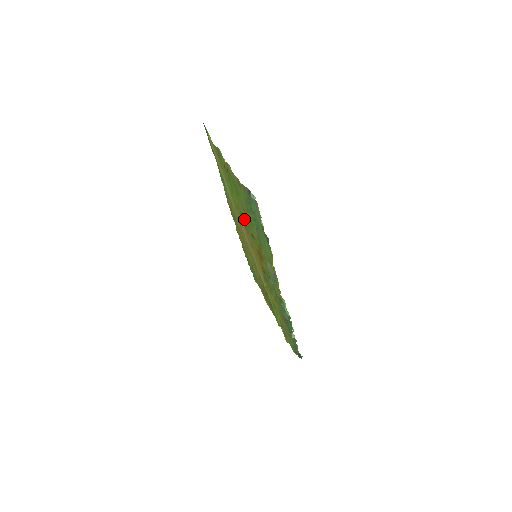
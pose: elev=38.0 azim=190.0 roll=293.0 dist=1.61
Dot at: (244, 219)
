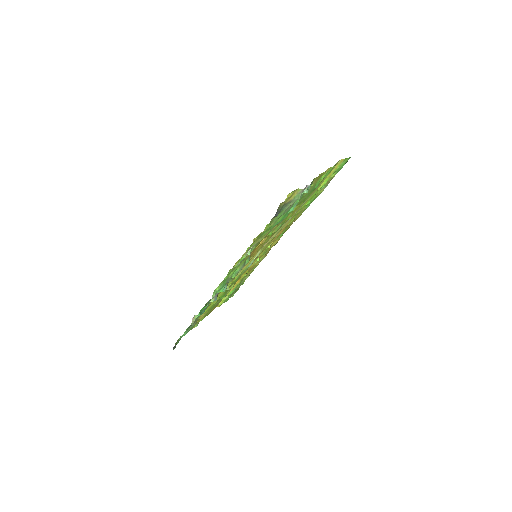
Dot at: (285, 220)
